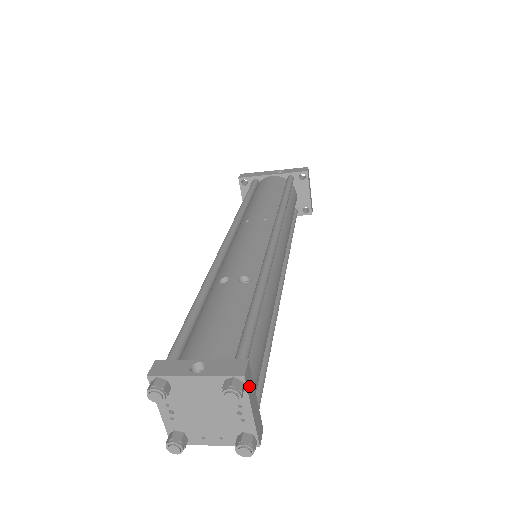
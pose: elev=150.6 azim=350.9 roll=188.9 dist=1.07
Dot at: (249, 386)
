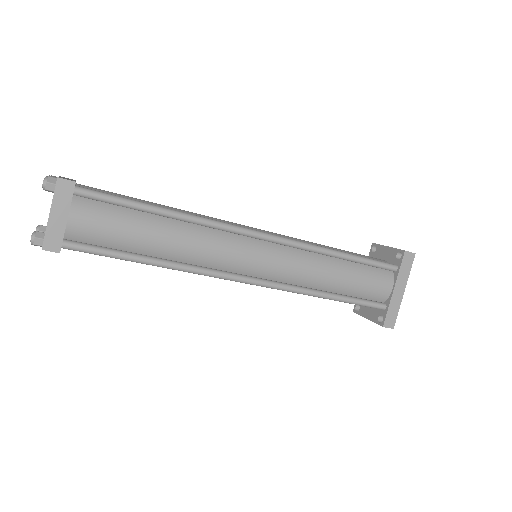
Dot at: occluded
